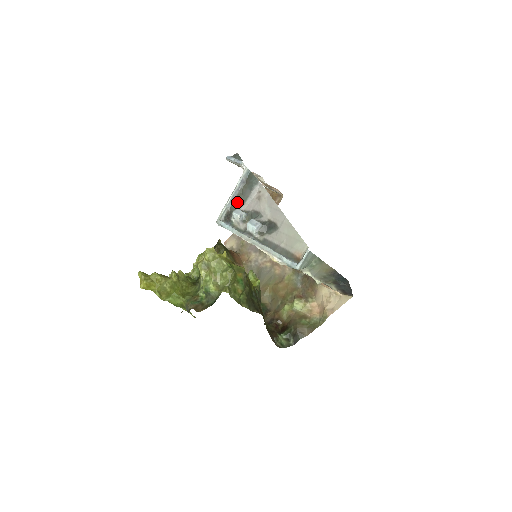
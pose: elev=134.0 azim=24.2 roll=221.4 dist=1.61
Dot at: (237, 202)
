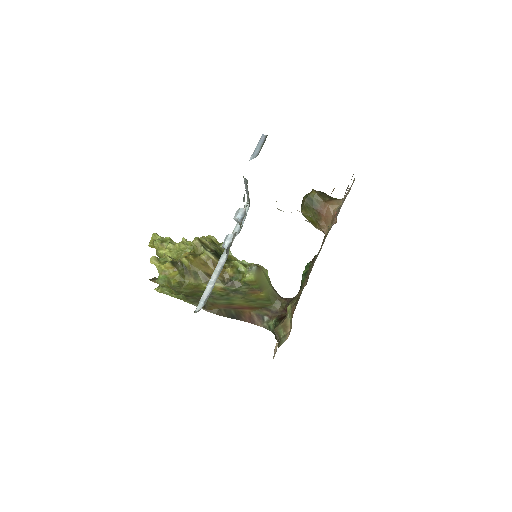
Dot at: occluded
